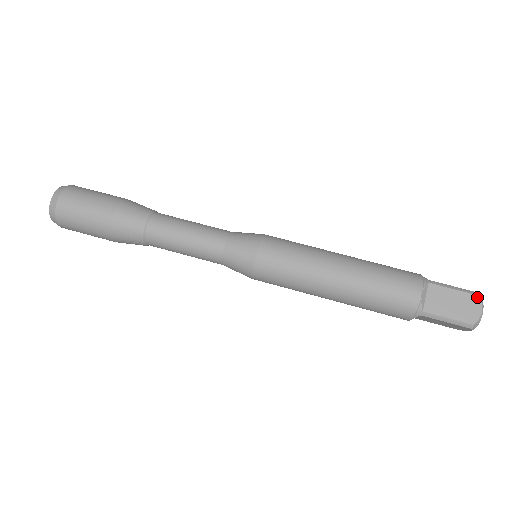
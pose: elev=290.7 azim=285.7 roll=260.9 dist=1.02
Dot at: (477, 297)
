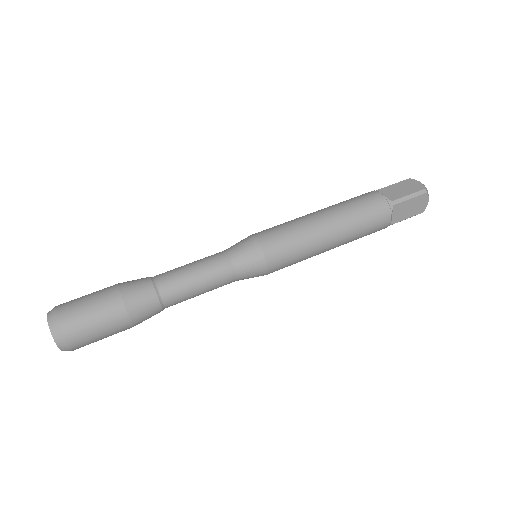
Dot at: (409, 179)
